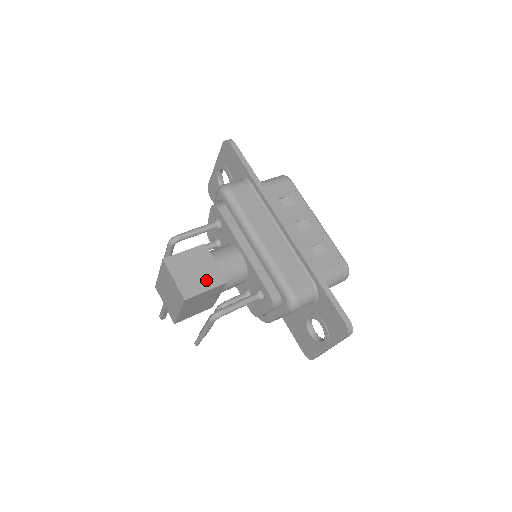
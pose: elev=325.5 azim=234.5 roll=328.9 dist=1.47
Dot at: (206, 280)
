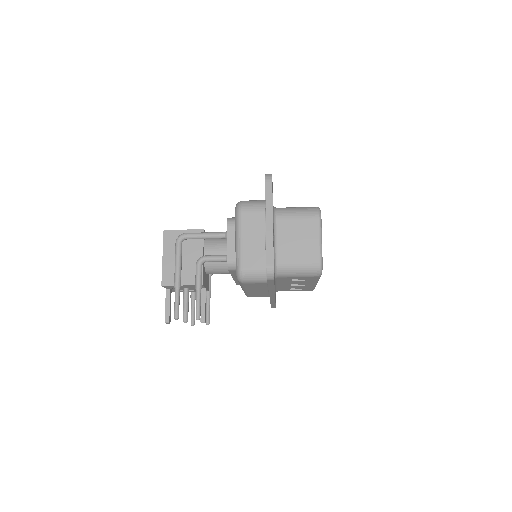
Dot at: occluded
